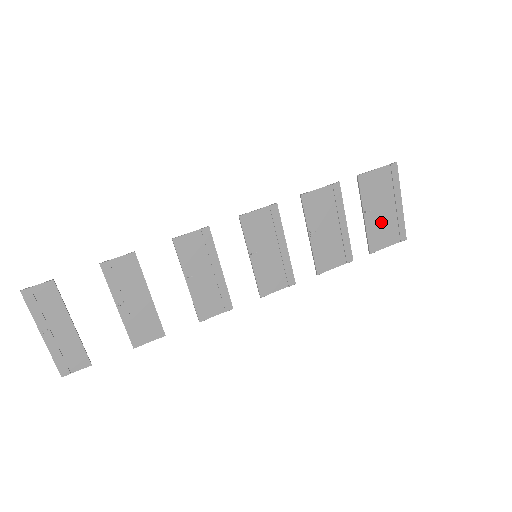
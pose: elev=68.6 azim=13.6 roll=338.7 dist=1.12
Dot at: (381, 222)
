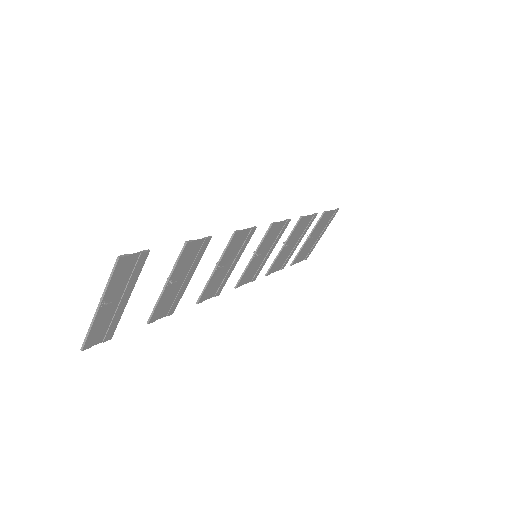
Dot at: (308, 245)
